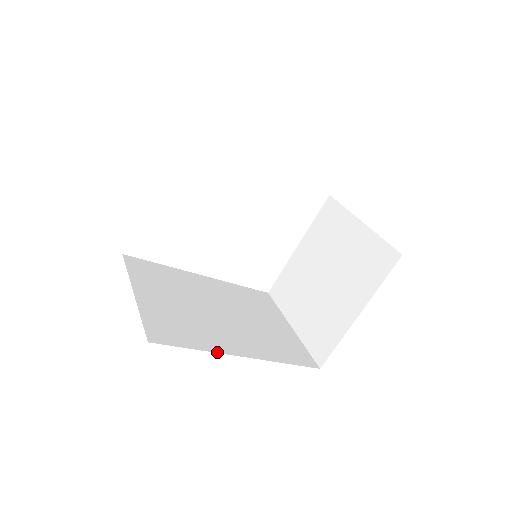
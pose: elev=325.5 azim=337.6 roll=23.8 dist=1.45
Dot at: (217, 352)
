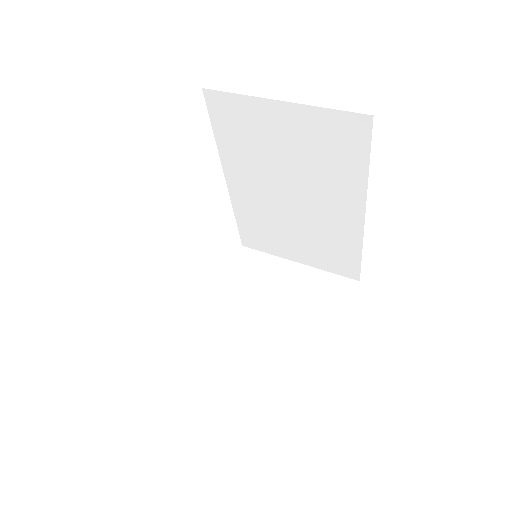
Dot at: occluded
